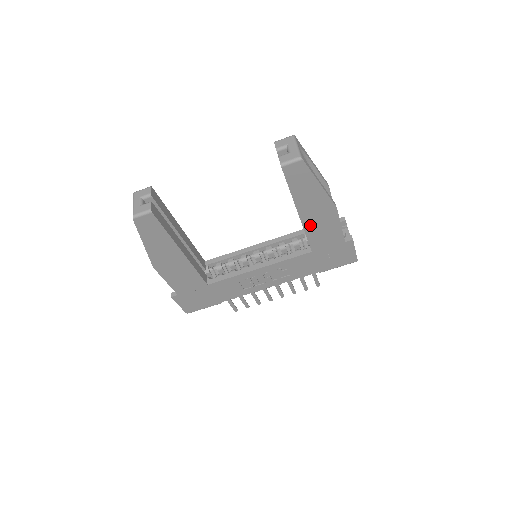
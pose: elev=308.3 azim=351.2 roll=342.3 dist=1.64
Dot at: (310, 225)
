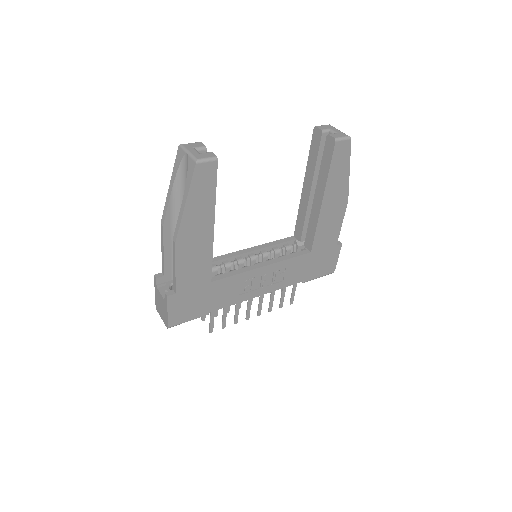
Dot at: (324, 218)
